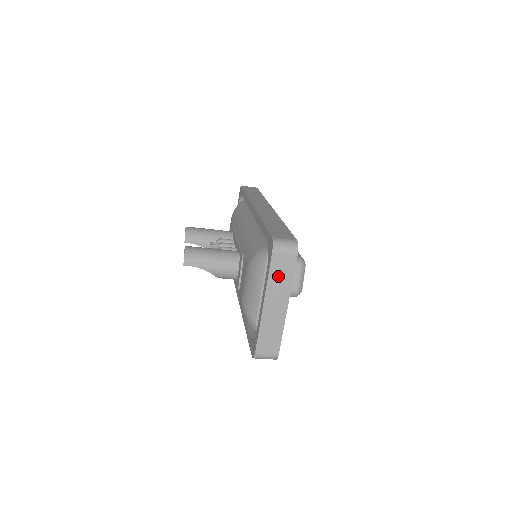
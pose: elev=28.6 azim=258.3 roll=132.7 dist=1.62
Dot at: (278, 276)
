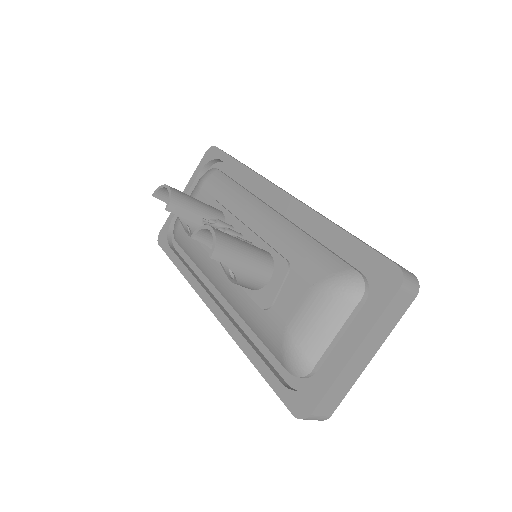
Dot at: (387, 318)
